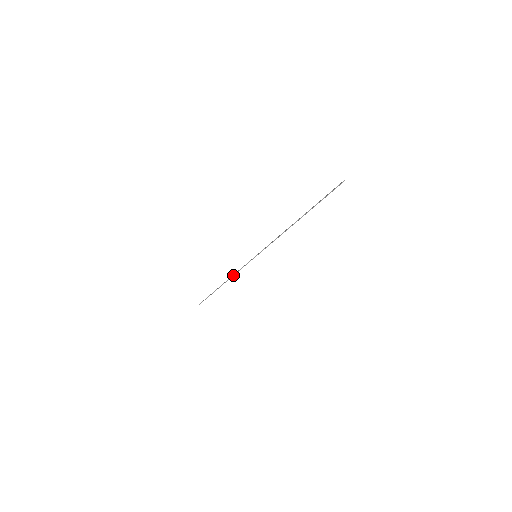
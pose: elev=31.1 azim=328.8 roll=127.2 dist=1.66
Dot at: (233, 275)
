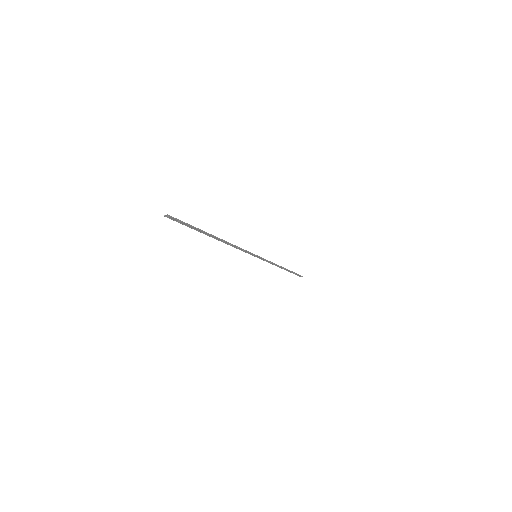
Dot at: (274, 264)
